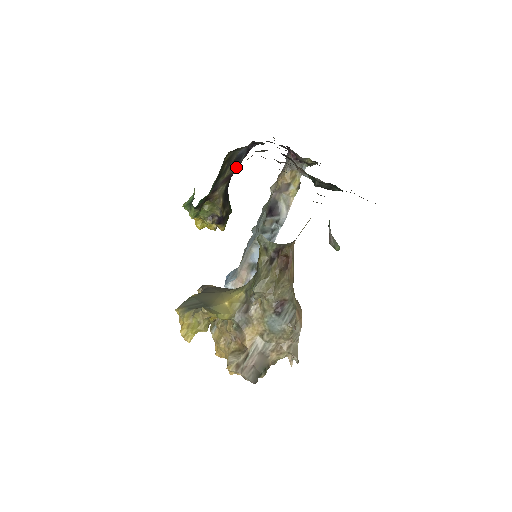
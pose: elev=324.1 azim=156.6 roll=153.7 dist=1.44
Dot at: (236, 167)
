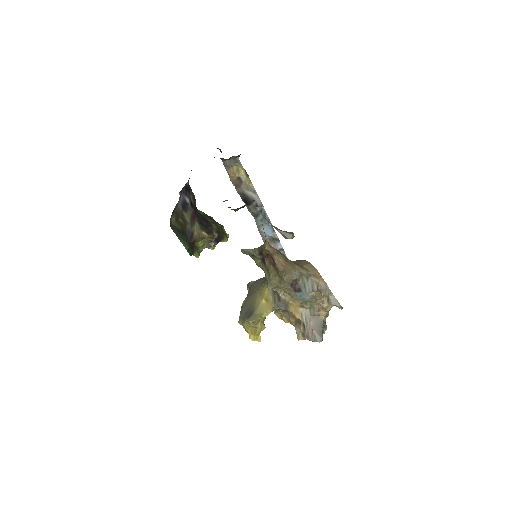
Dot at: (190, 209)
